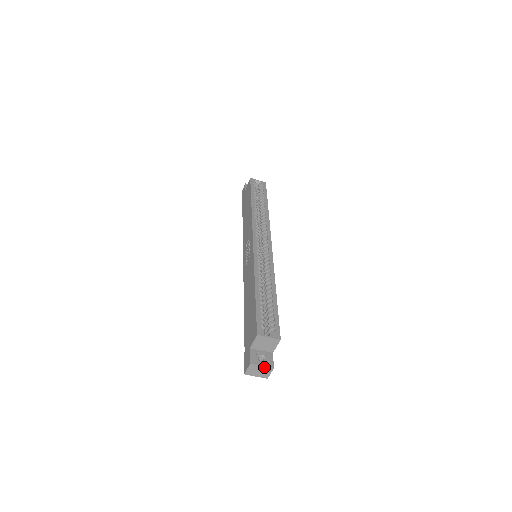
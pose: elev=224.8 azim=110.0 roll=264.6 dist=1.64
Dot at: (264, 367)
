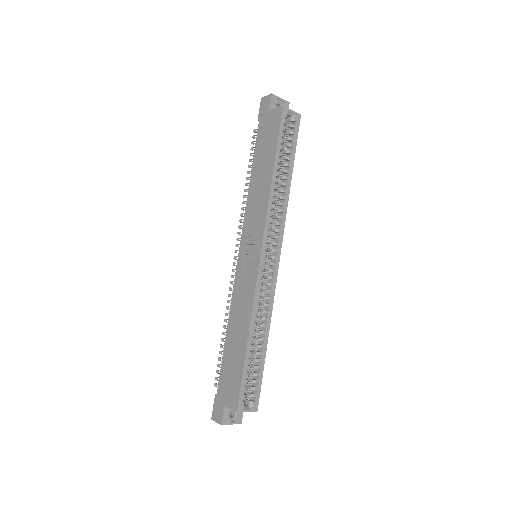
Dot at: occluded
